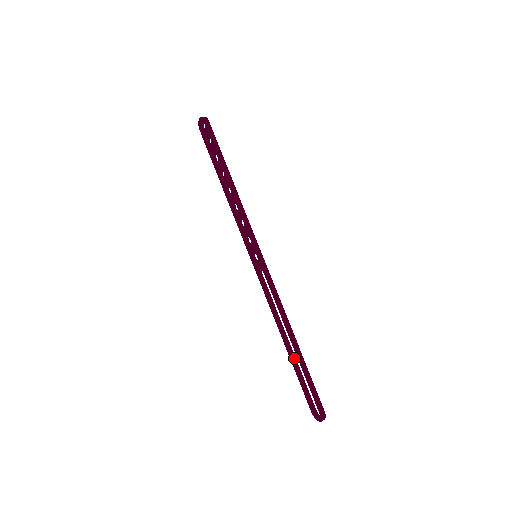
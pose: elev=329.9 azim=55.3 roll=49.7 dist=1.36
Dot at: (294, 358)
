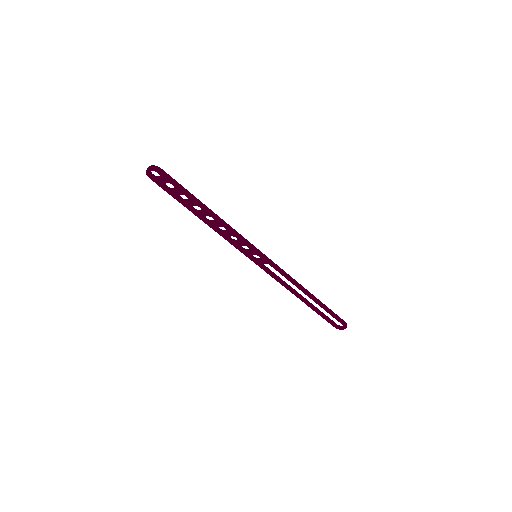
Dot at: (311, 304)
